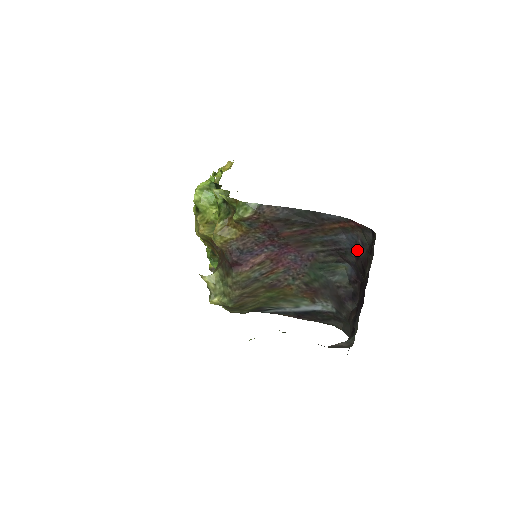
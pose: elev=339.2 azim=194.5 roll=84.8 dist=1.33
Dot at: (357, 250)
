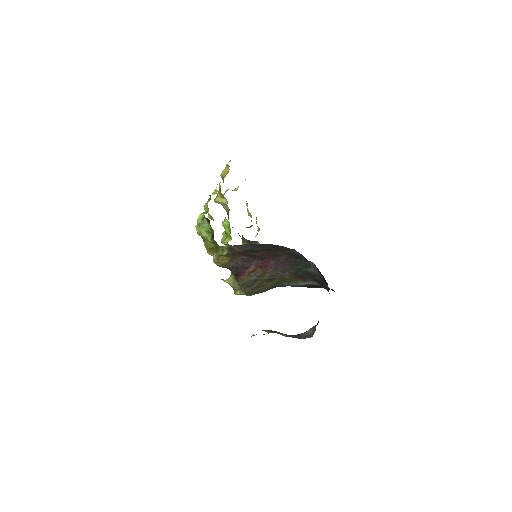
Dot at: occluded
